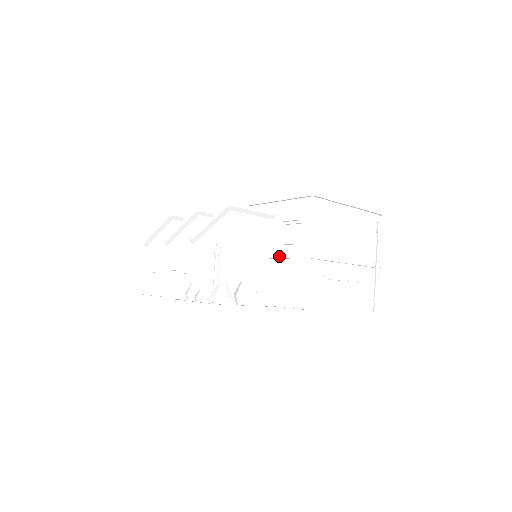
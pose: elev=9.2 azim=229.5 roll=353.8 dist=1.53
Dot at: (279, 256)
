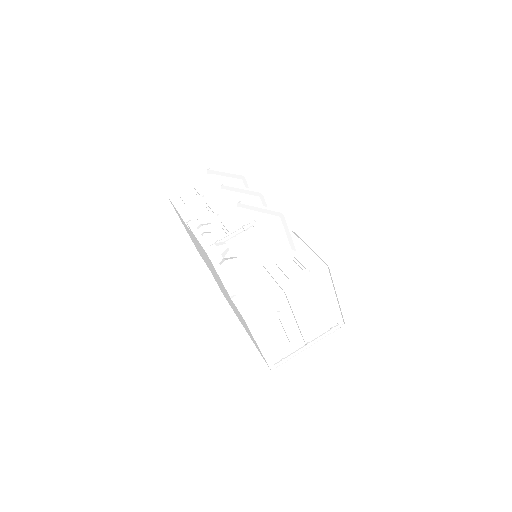
Dot at: (270, 271)
